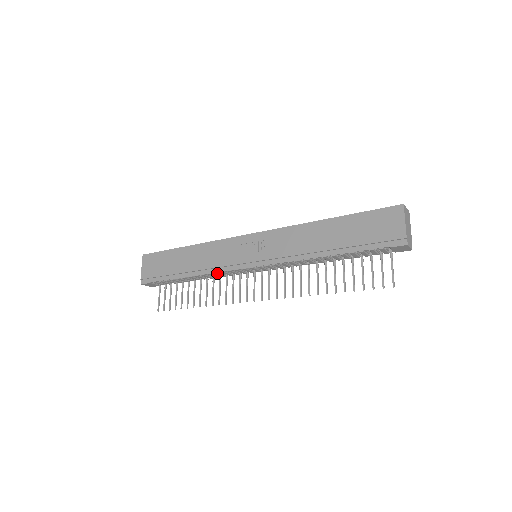
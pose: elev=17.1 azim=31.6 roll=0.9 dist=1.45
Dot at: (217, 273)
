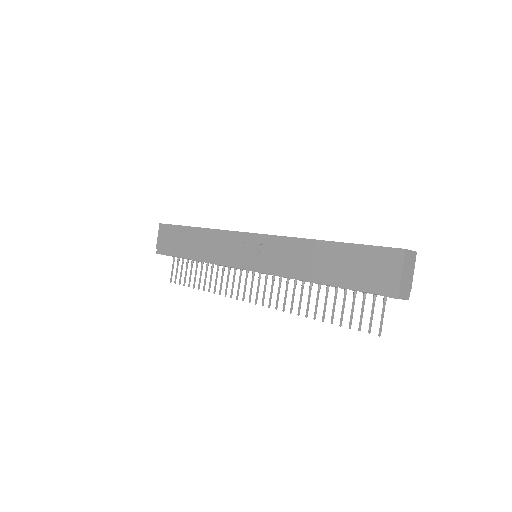
Dot at: occluded
